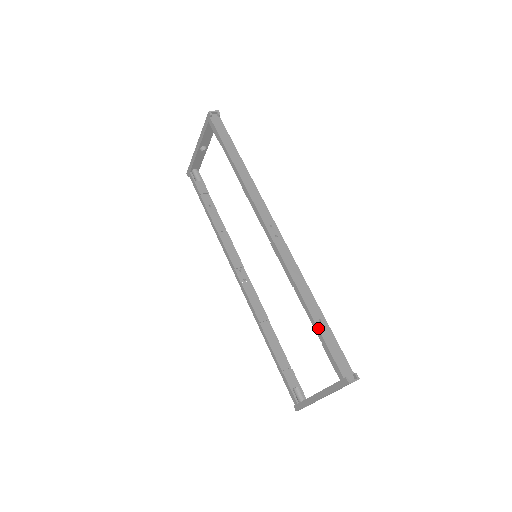
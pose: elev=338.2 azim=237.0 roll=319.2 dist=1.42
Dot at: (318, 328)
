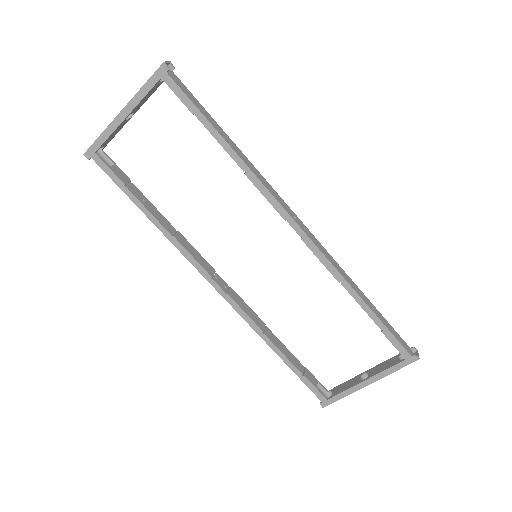
Dot at: (378, 317)
